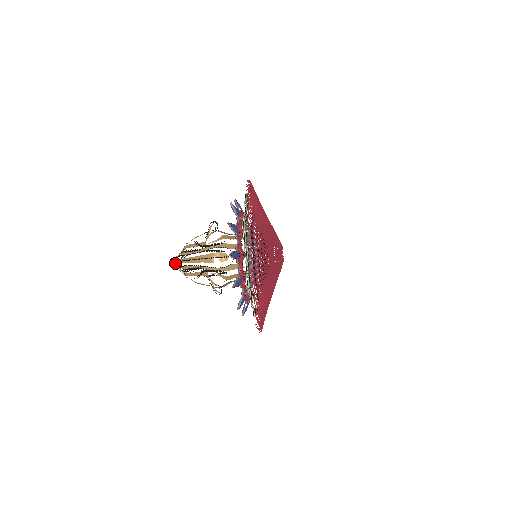
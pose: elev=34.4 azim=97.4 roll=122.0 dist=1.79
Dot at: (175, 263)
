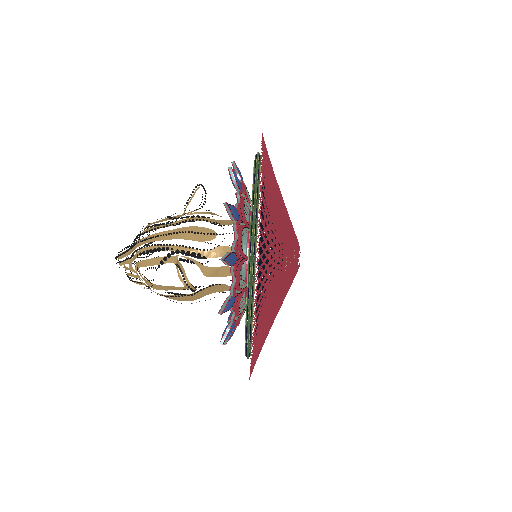
Dot at: (125, 254)
